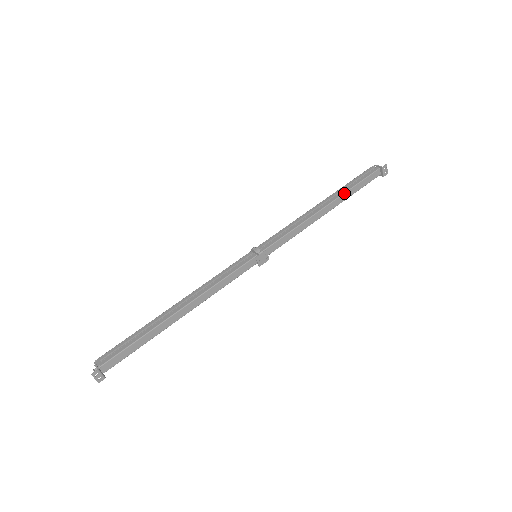
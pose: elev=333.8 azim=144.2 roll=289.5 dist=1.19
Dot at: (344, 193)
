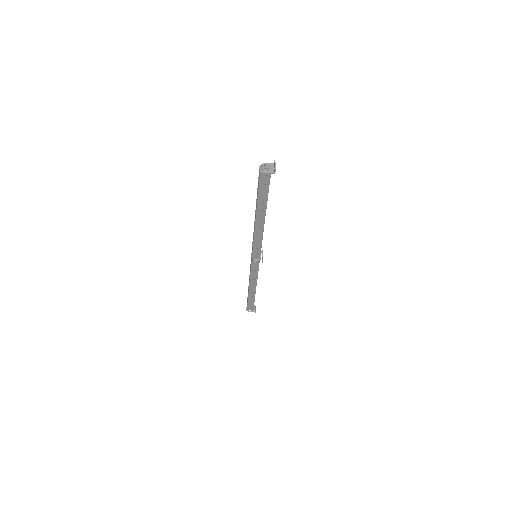
Dot at: occluded
